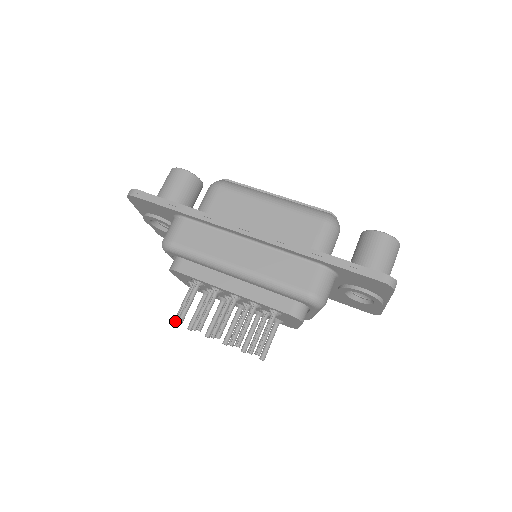
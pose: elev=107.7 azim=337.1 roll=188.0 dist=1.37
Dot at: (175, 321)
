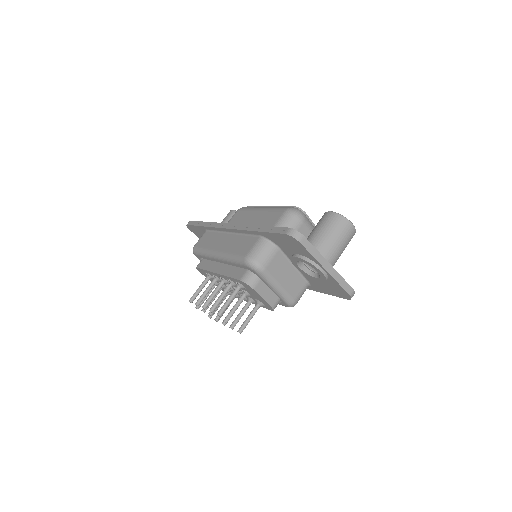
Dot at: (195, 307)
